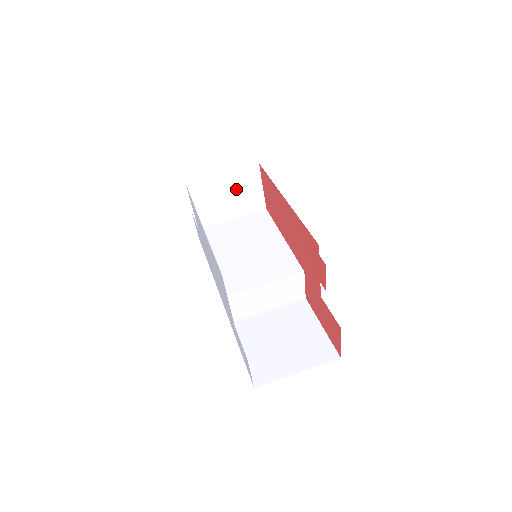
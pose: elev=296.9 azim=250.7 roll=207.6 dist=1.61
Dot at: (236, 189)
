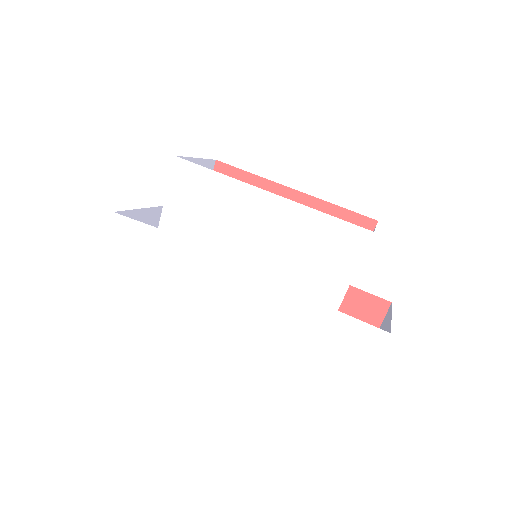
Dot at: occluded
